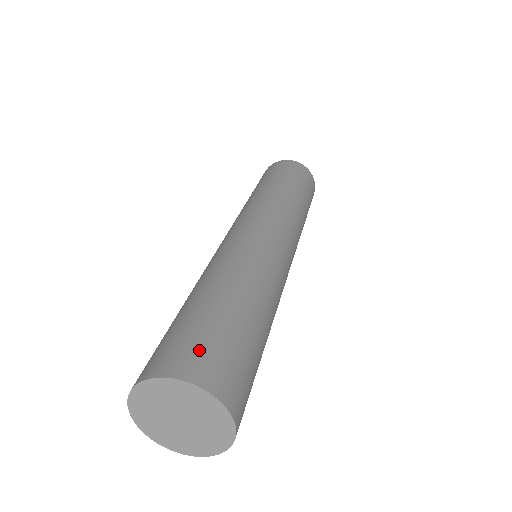
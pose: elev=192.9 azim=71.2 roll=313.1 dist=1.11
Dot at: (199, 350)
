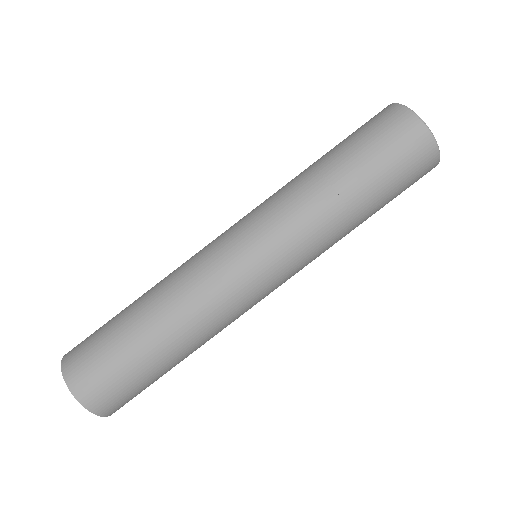
Dot at: (84, 352)
